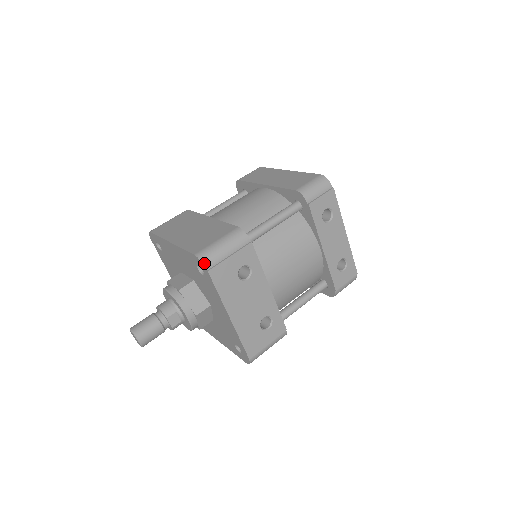
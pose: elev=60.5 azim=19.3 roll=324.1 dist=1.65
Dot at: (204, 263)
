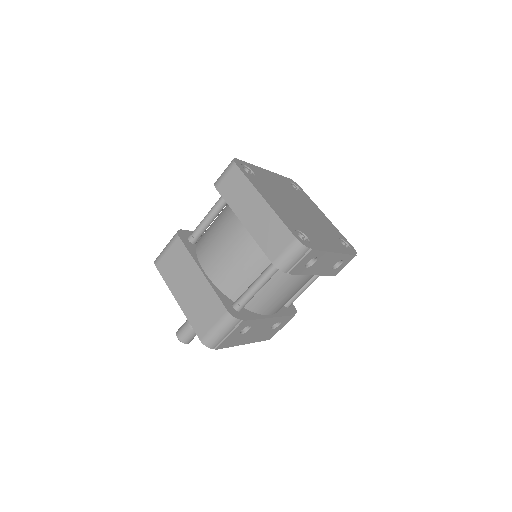
Dot at: (210, 347)
